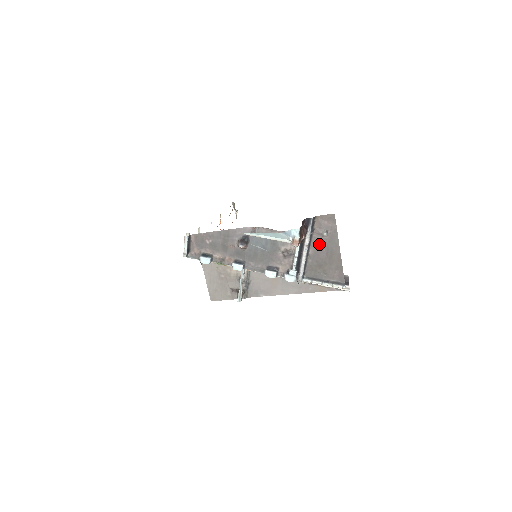
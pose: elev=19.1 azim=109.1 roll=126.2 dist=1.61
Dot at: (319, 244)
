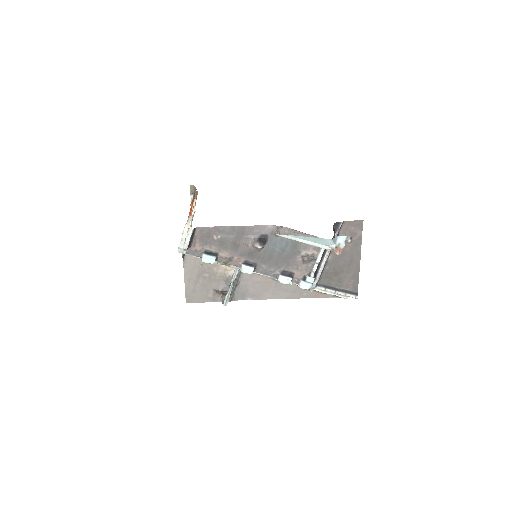
Dot at: occluded
